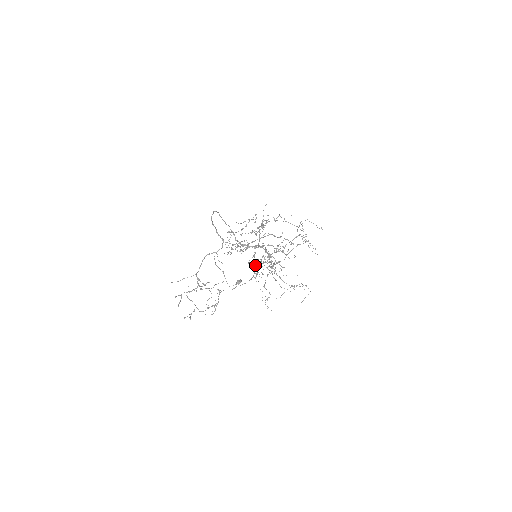
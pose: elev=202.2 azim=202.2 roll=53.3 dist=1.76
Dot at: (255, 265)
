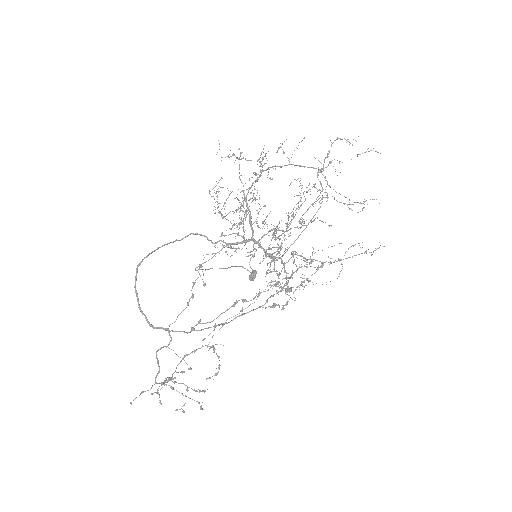
Dot at: (272, 234)
